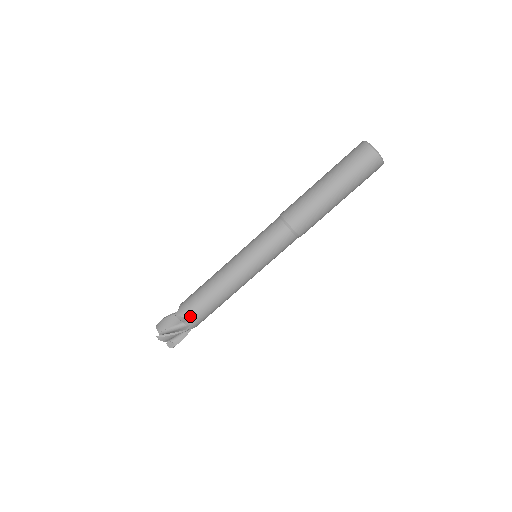
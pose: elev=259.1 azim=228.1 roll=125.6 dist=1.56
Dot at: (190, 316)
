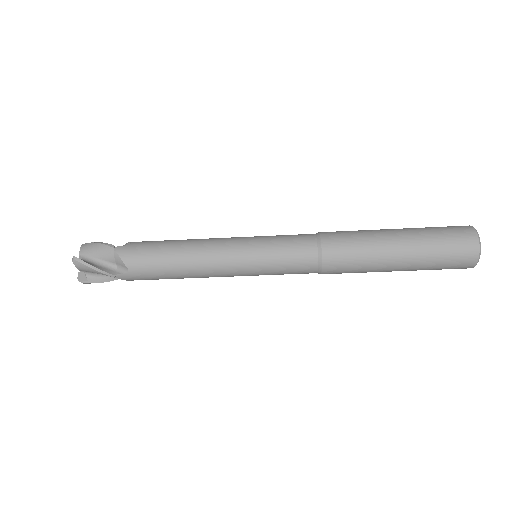
Dot at: (130, 264)
